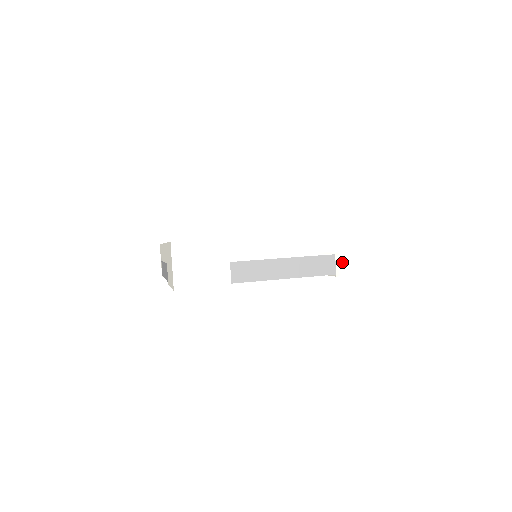
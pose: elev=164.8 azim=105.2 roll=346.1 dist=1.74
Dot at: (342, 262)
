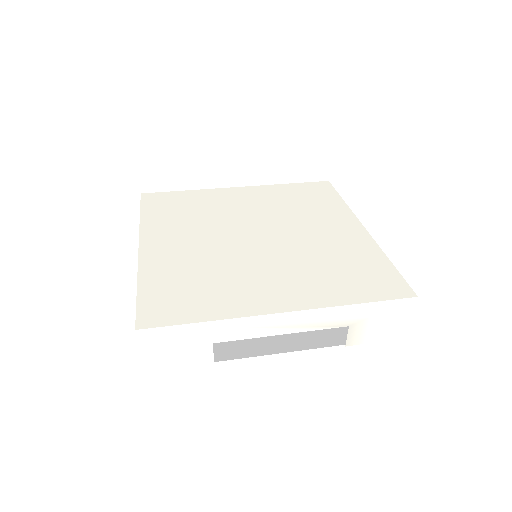
Dot at: (356, 333)
